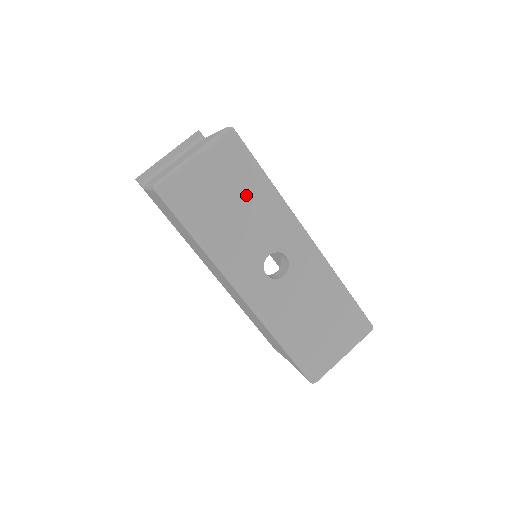
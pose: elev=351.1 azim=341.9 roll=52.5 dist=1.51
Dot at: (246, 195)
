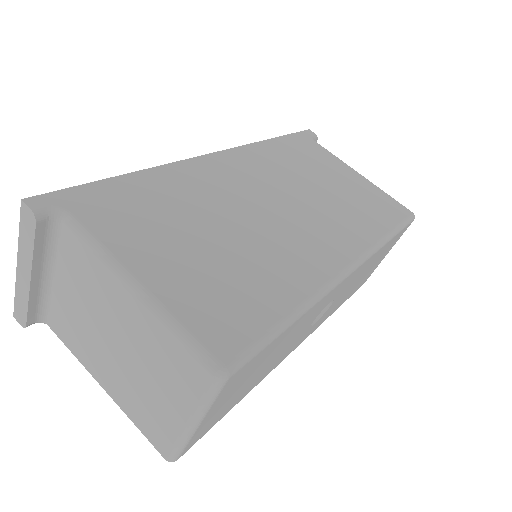
Dot at: (274, 350)
